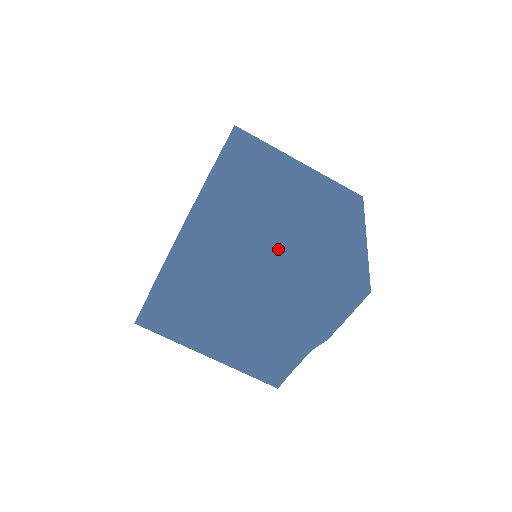
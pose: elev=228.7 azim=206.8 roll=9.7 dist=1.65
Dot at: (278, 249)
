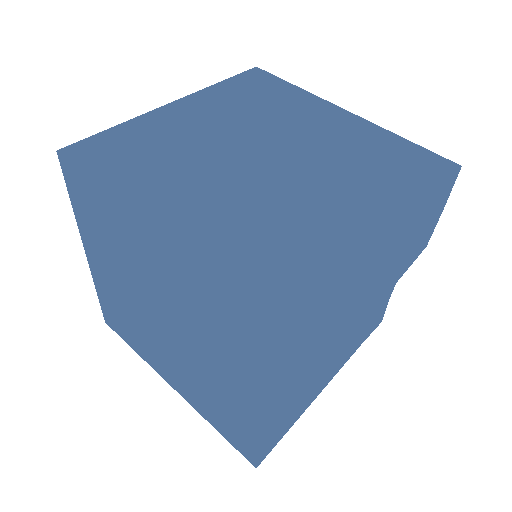
Dot at: (383, 244)
